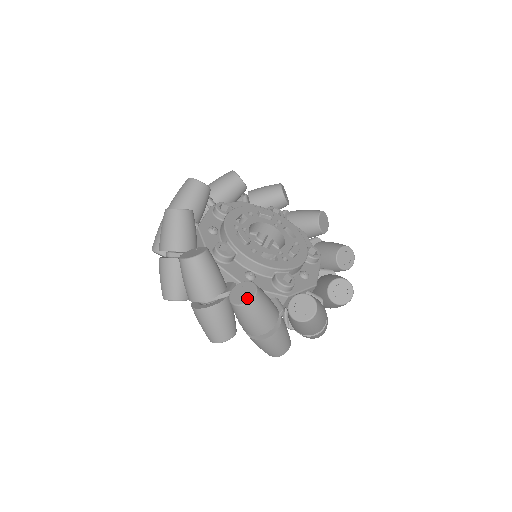
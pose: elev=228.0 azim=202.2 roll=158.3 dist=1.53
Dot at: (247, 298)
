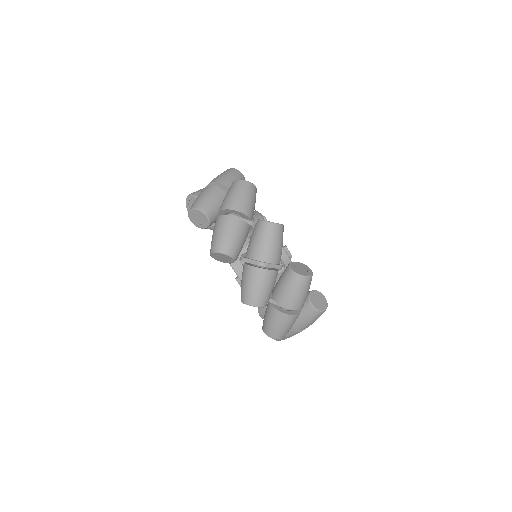
Dot at: (246, 182)
